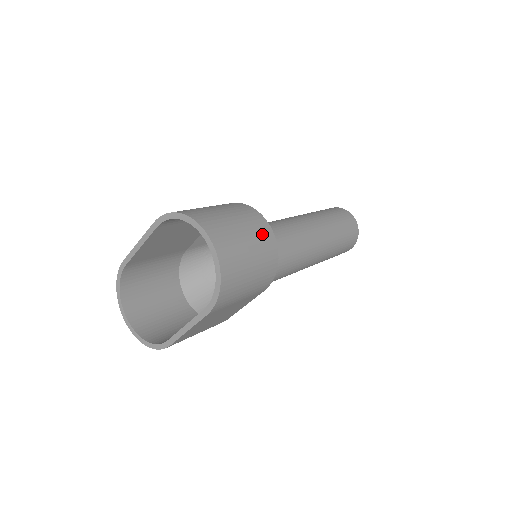
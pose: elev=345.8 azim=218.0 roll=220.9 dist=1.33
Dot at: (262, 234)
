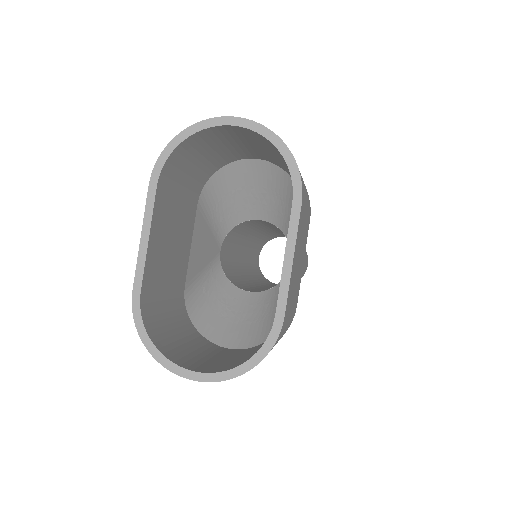
Dot at: occluded
